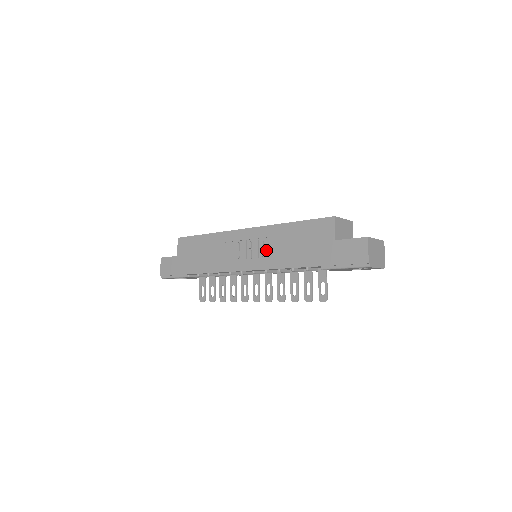
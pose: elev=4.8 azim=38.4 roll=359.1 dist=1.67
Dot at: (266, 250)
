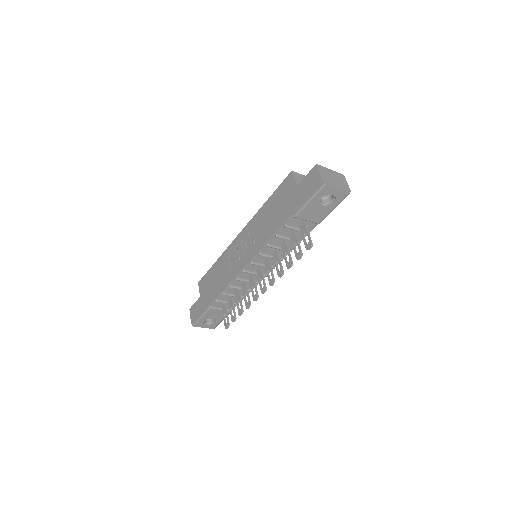
Dot at: (255, 237)
